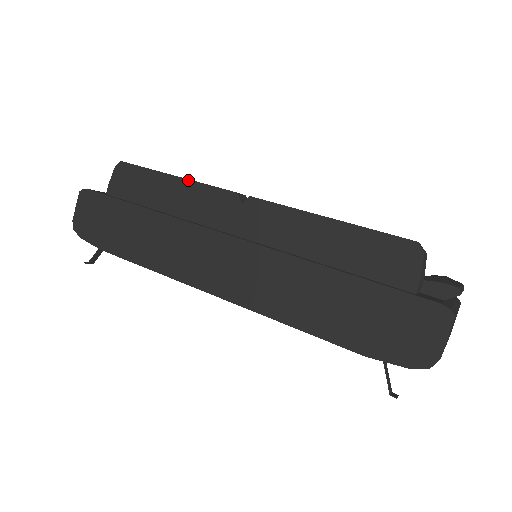
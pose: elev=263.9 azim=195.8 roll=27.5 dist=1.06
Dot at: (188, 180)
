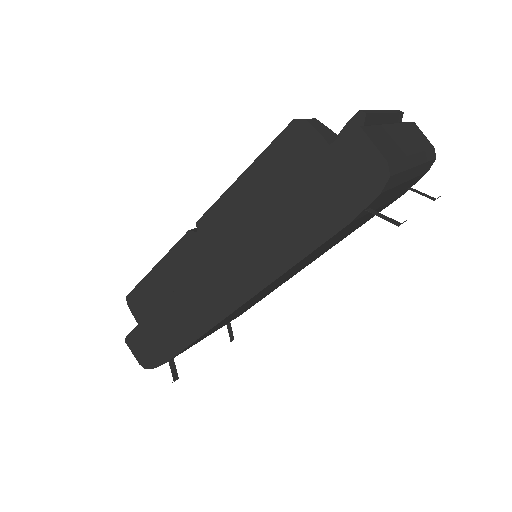
Dot at: (162, 259)
